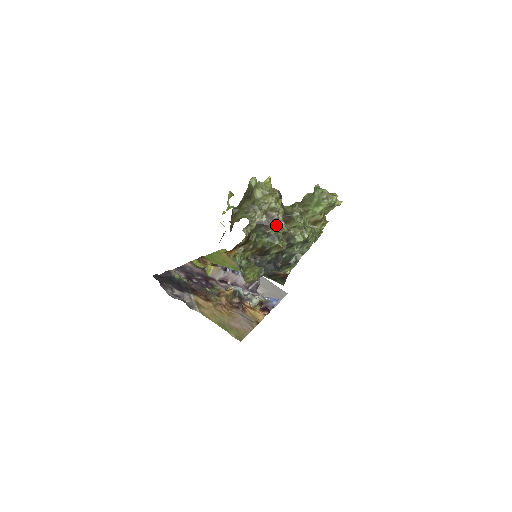
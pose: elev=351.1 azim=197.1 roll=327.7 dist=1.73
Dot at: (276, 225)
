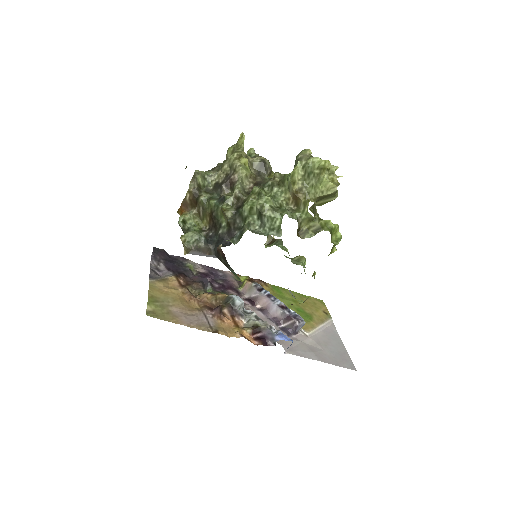
Dot at: (233, 188)
